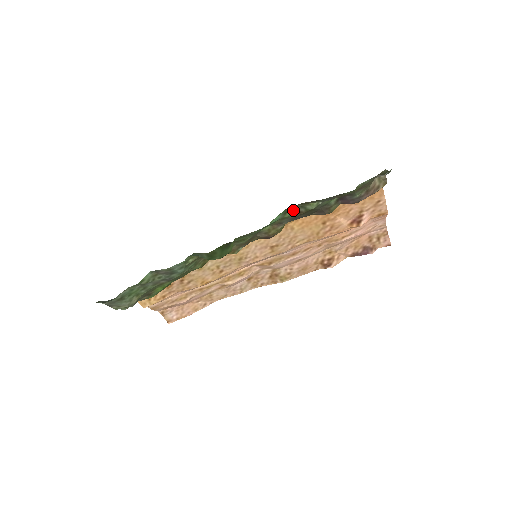
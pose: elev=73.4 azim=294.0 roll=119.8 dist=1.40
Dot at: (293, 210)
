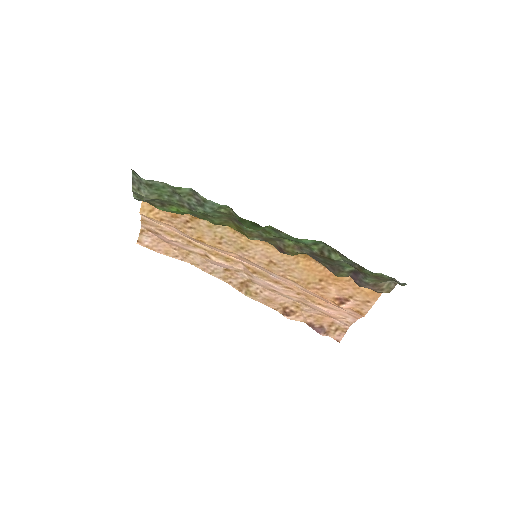
Dot at: (321, 247)
